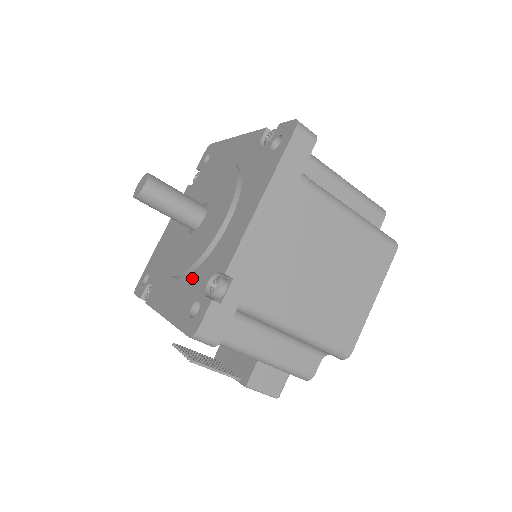
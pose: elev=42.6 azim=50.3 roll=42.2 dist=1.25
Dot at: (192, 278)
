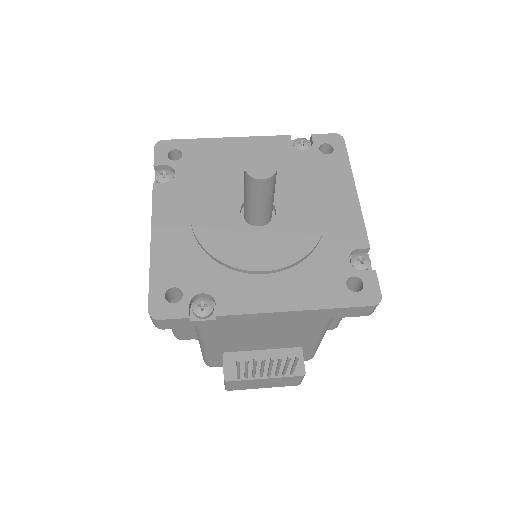
Dot at: (313, 264)
